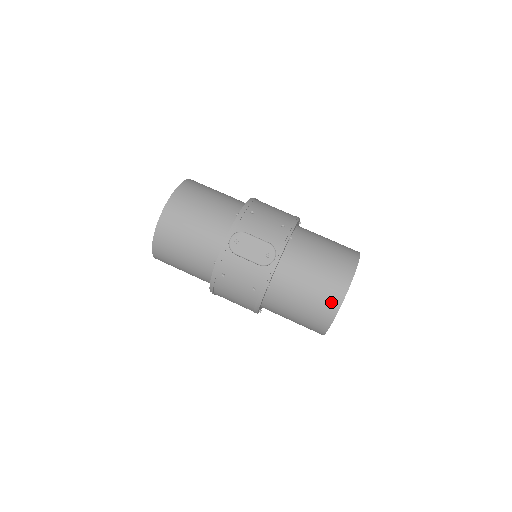
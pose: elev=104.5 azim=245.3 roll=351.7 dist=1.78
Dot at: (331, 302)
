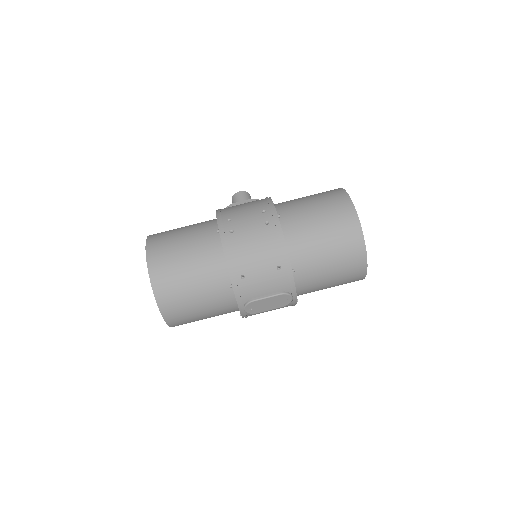
Dot at: (356, 280)
